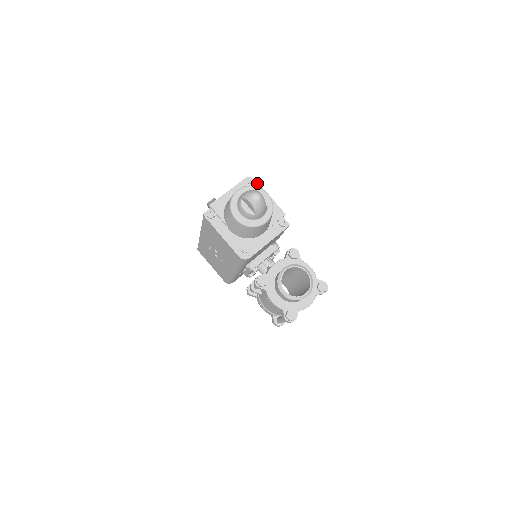
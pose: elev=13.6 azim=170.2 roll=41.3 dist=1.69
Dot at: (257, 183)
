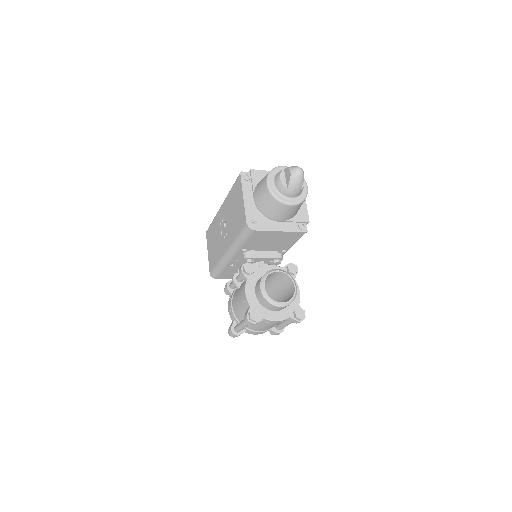
Dot at: occluded
